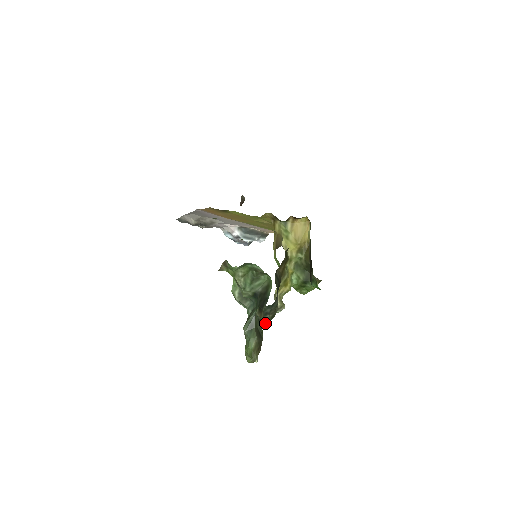
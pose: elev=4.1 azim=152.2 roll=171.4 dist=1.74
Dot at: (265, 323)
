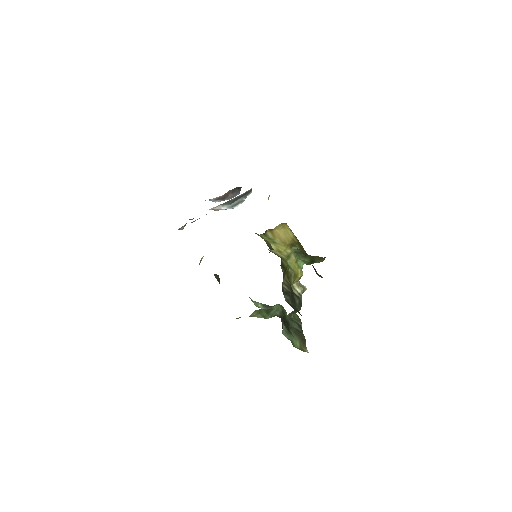
Dot at: occluded
